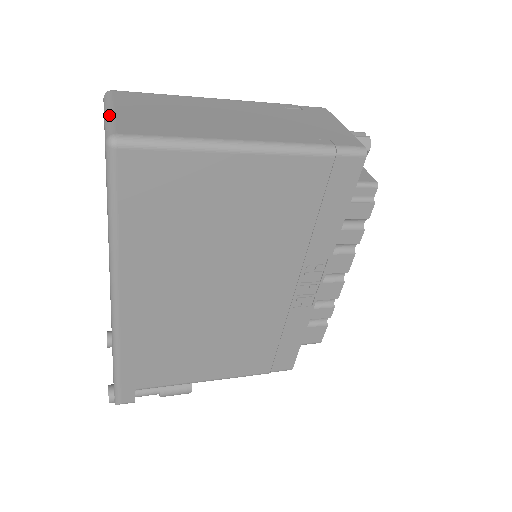
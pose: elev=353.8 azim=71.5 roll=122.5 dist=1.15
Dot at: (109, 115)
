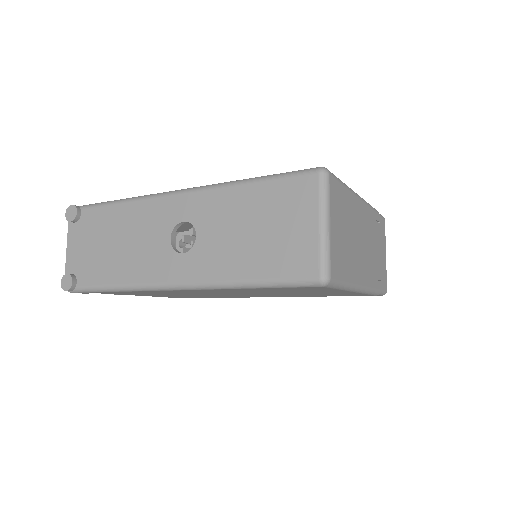
Dot at: (328, 234)
